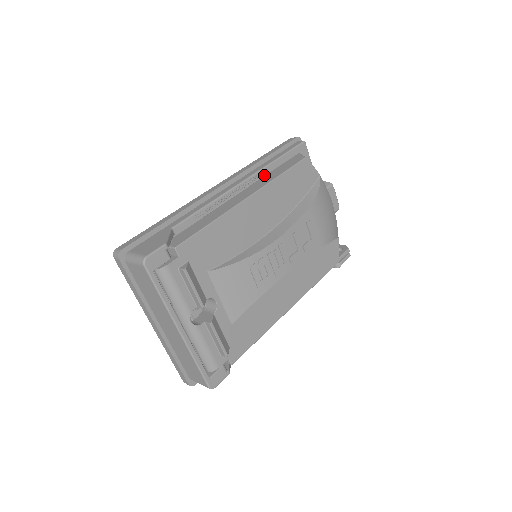
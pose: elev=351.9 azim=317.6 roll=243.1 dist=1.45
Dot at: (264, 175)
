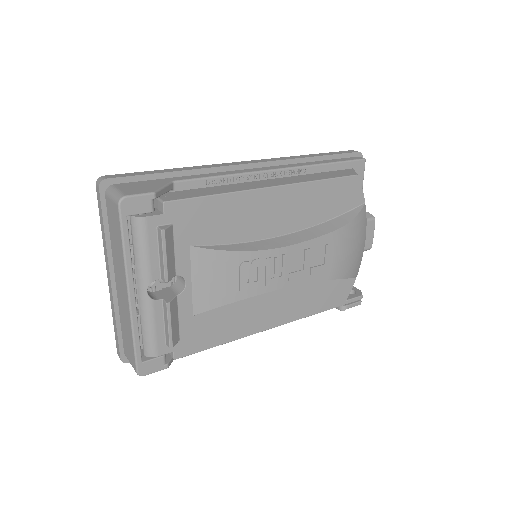
Dot at: (304, 174)
